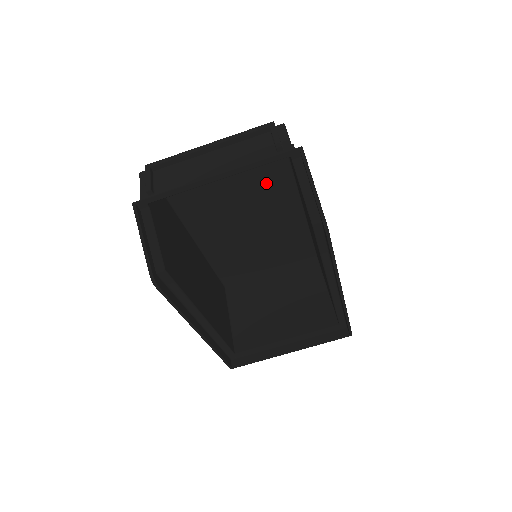
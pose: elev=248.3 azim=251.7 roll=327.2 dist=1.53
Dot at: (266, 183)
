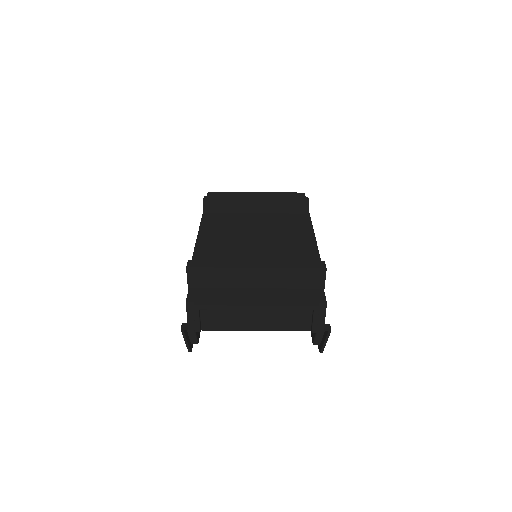
Dot at: occluded
